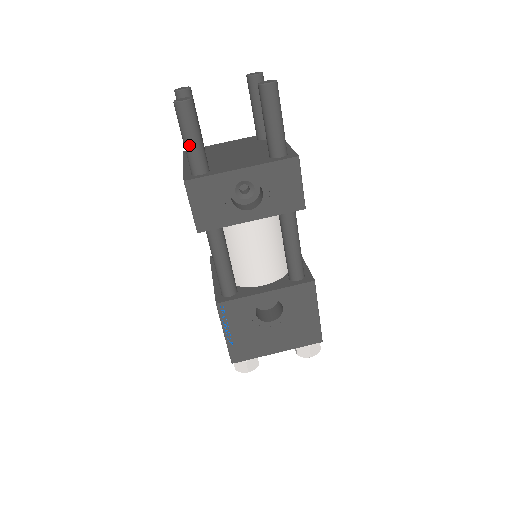
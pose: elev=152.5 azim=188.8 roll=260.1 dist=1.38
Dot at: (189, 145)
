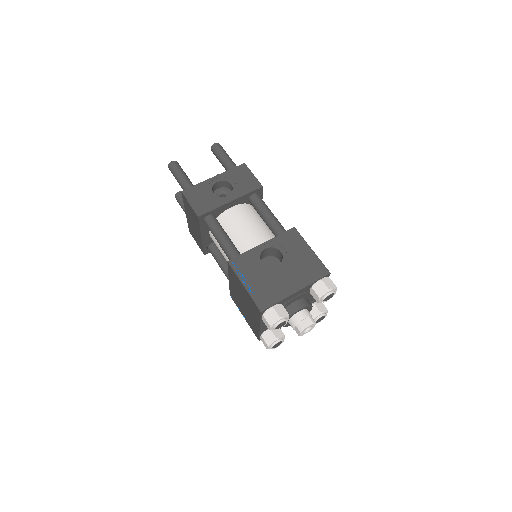
Dot at: (181, 179)
